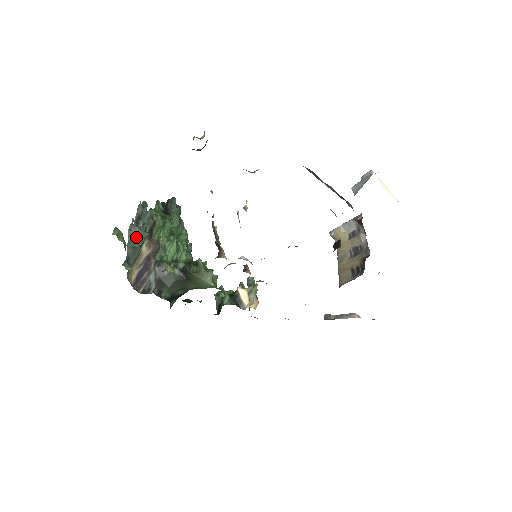
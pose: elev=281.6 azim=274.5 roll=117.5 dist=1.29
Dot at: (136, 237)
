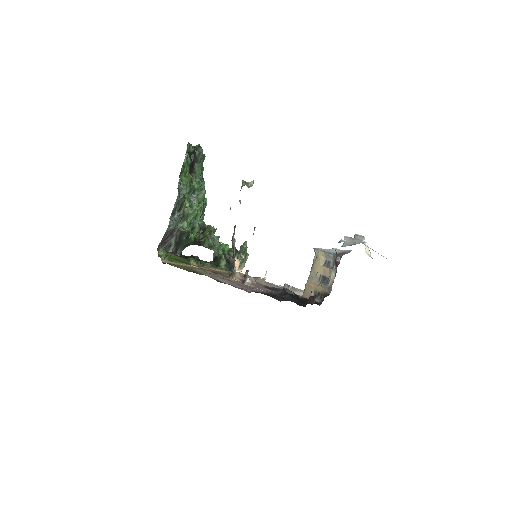
Dot at: (171, 230)
